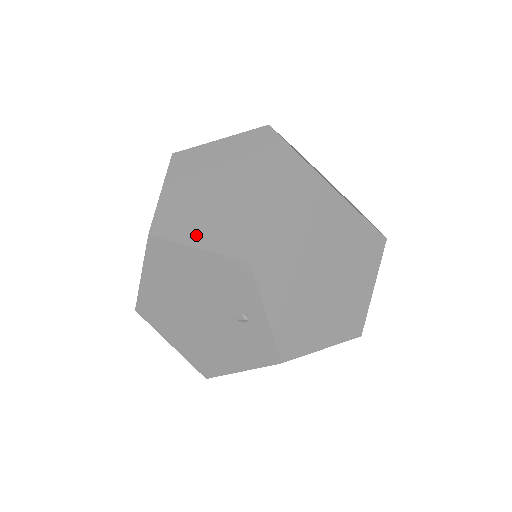
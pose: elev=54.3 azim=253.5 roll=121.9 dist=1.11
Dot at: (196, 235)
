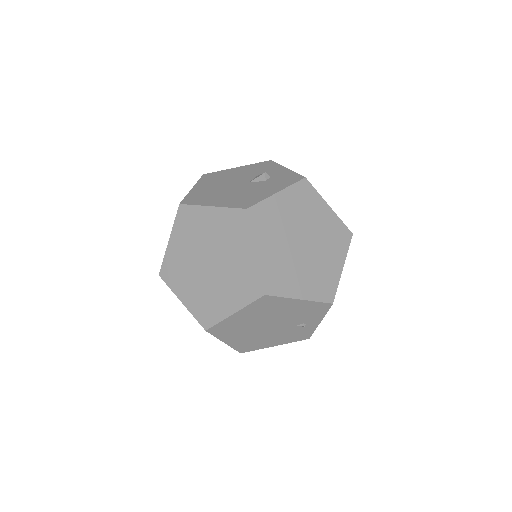
Dot at: (296, 289)
